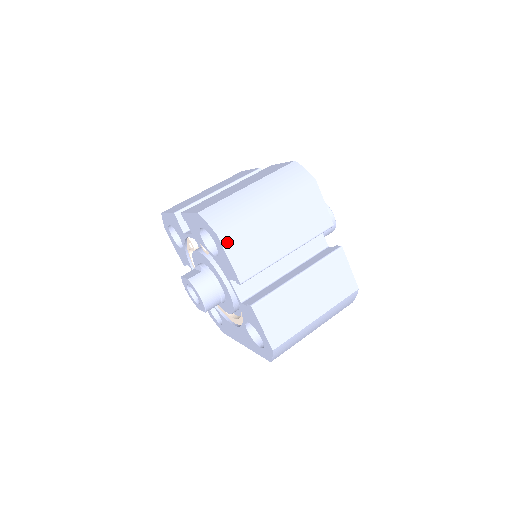
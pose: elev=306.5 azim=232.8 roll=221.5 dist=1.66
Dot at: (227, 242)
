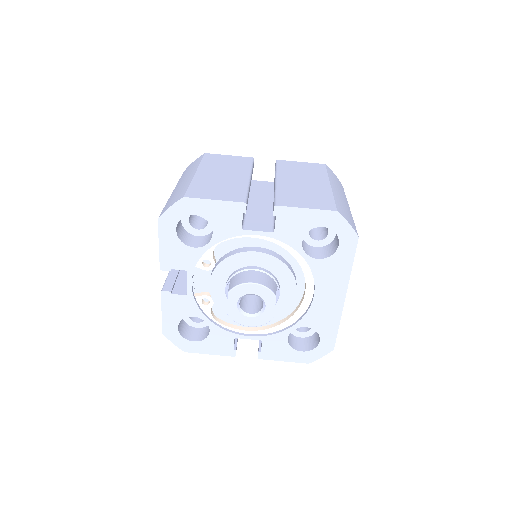
Dot at: (197, 196)
